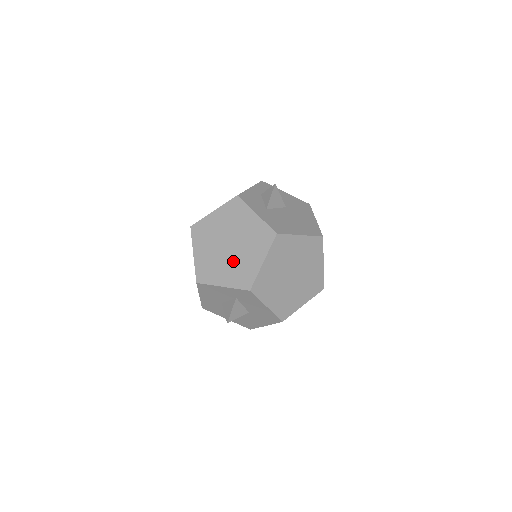
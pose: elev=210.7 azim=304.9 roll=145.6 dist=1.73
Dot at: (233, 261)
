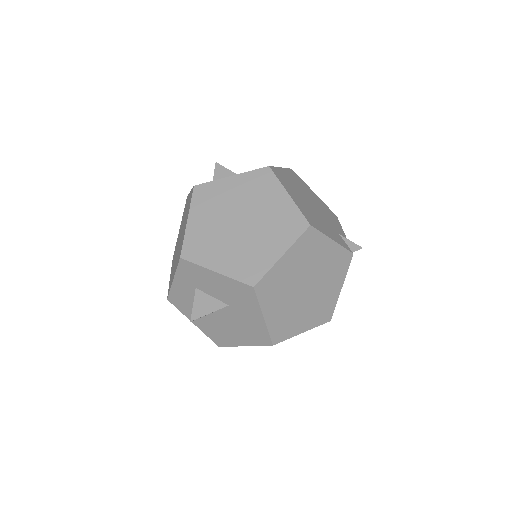
Dot at: (179, 248)
